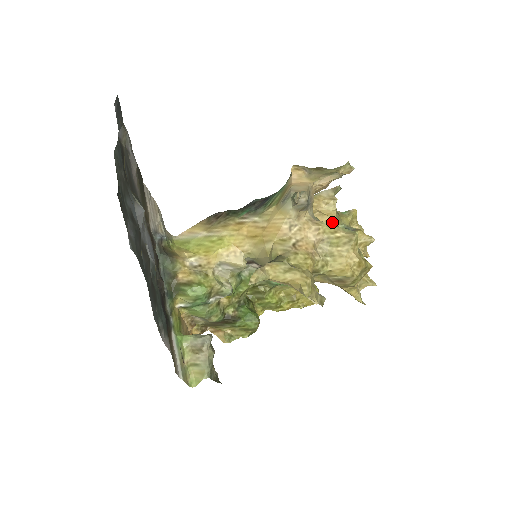
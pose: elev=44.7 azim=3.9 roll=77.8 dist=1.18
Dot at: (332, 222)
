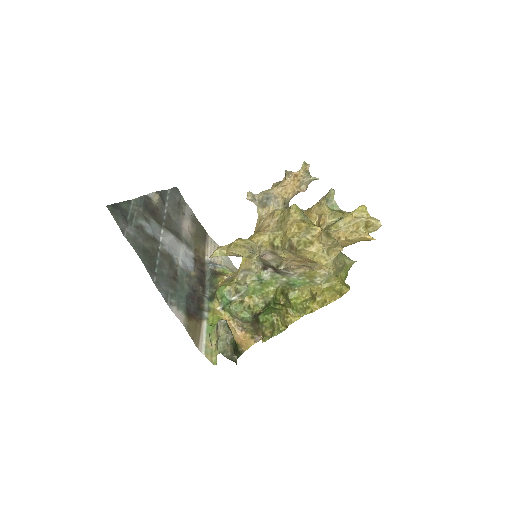
Dot at: (326, 218)
